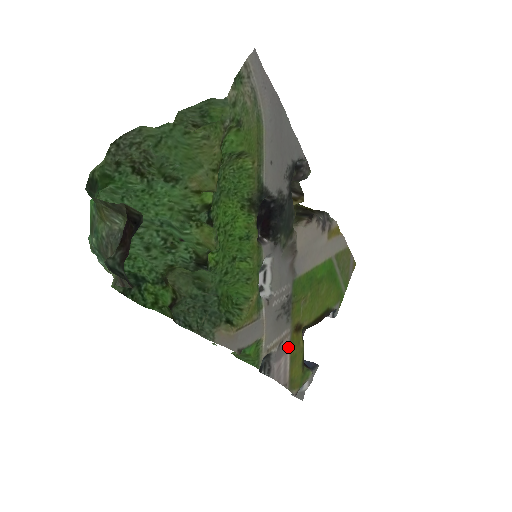
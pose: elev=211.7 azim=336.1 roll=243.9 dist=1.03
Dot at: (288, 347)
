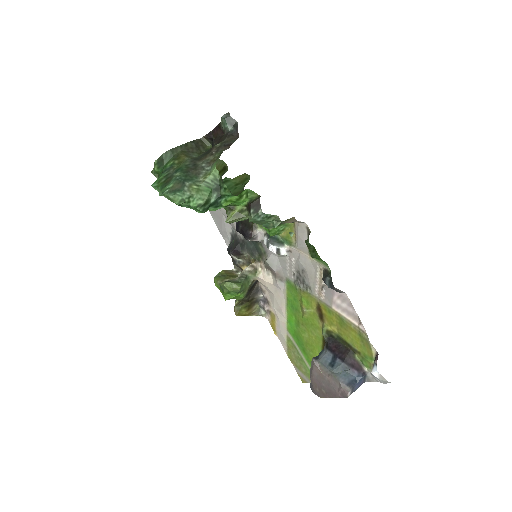
Dot at: (329, 303)
